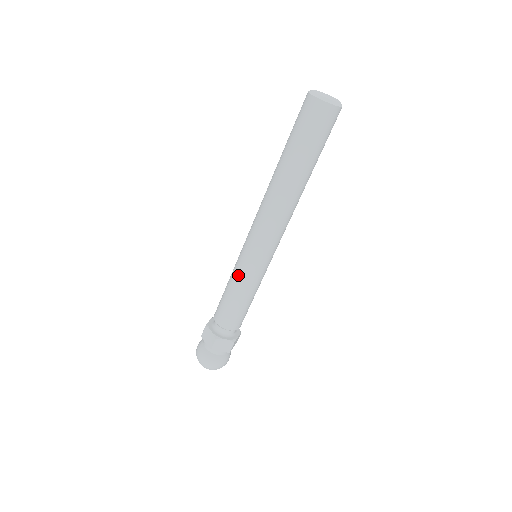
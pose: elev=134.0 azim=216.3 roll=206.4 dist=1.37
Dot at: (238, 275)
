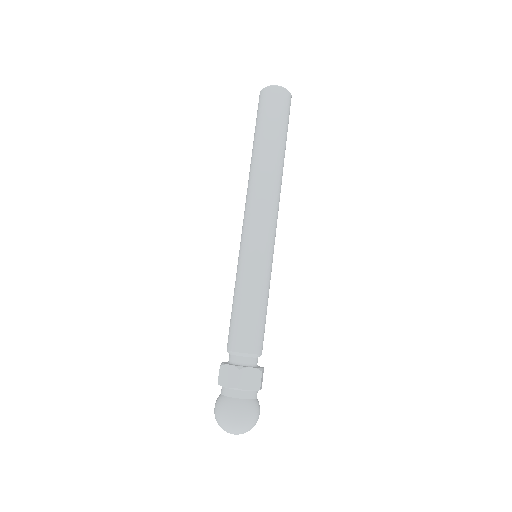
Dot at: (244, 275)
